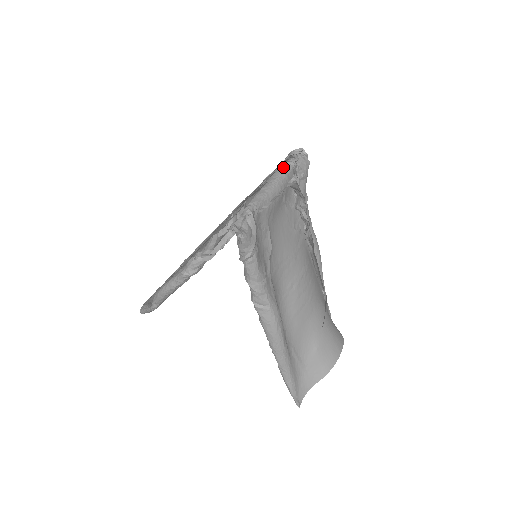
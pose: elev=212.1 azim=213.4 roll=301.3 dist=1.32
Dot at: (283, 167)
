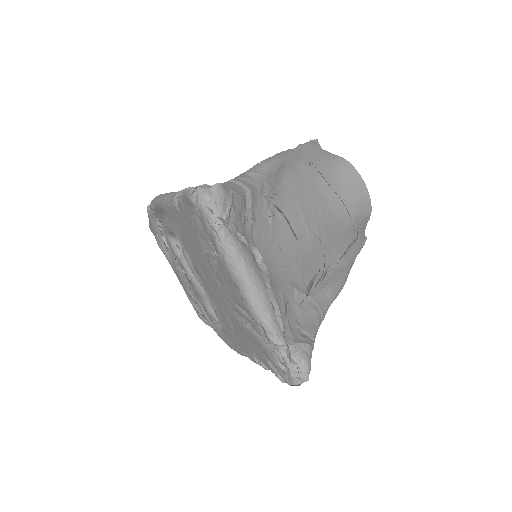
Dot at: (223, 246)
